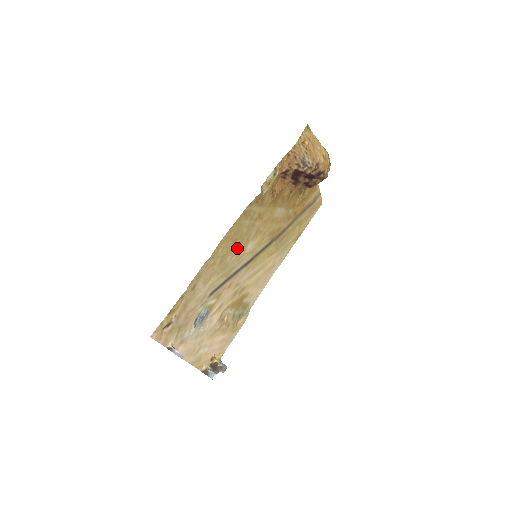
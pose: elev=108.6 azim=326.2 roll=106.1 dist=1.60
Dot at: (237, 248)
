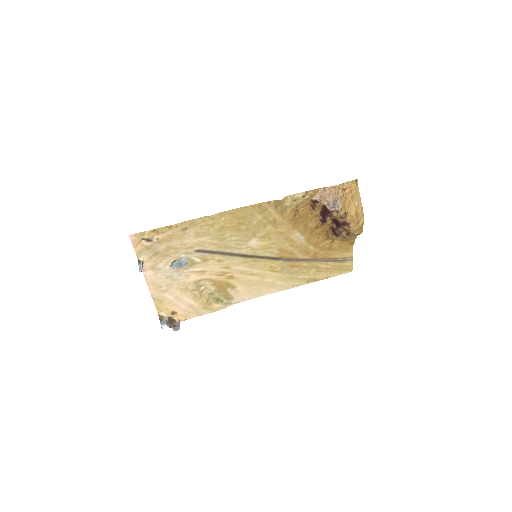
Dot at: (240, 232)
